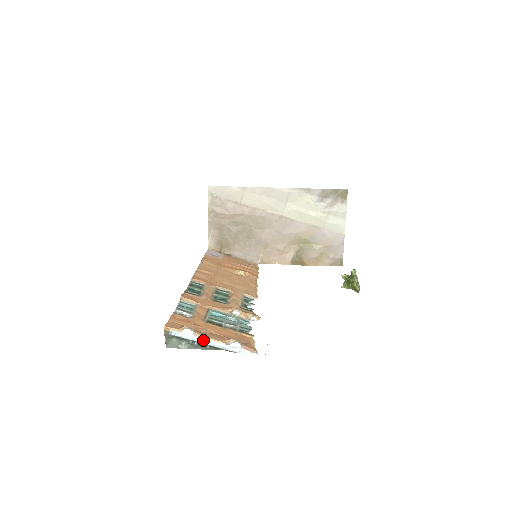
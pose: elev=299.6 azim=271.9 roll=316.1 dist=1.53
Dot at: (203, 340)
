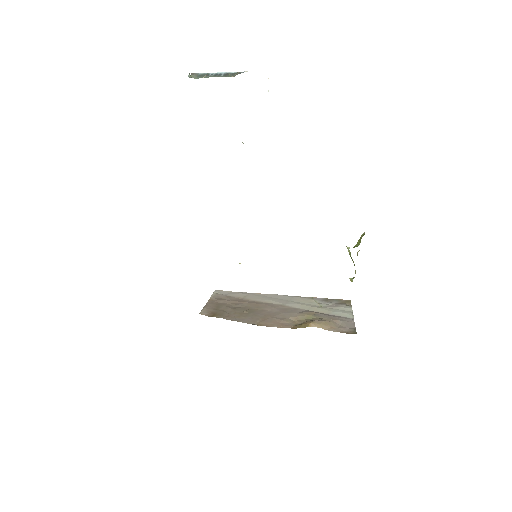
Dot at: (220, 73)
